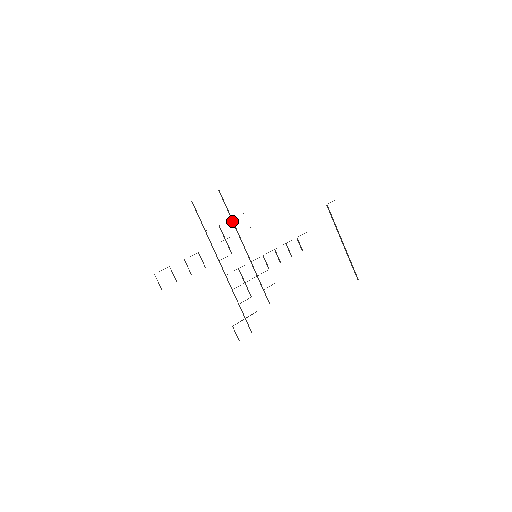
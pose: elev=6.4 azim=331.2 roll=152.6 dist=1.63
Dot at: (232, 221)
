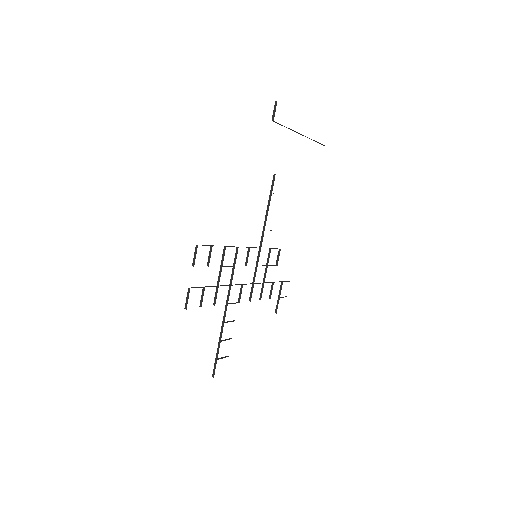
Dot at: (222, 266)
